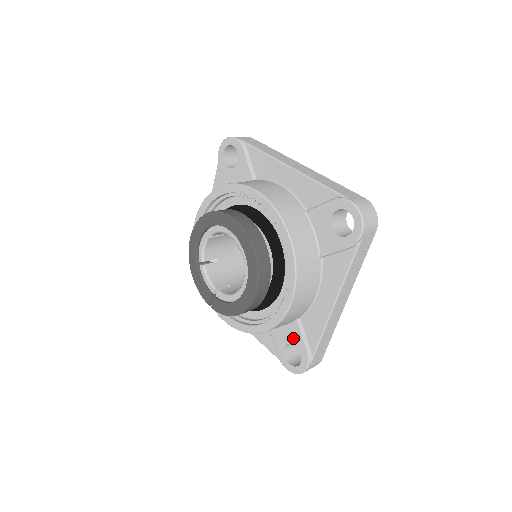
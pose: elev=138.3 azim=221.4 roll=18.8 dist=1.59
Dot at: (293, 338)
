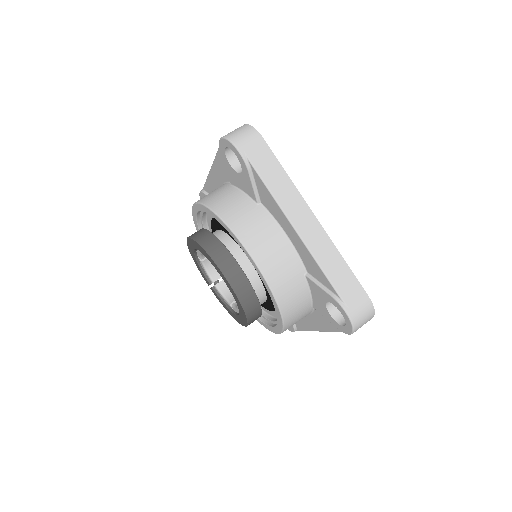
Dot at: occluded
